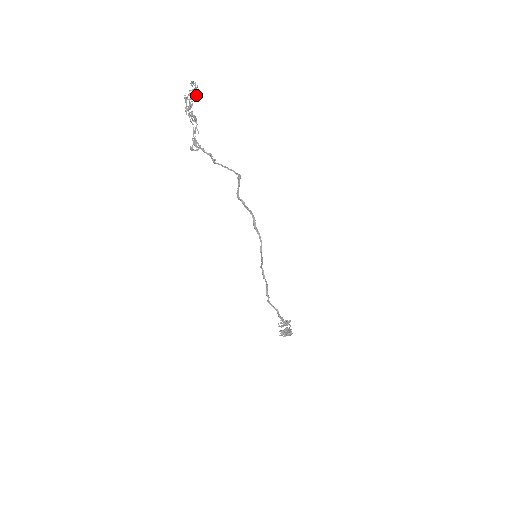
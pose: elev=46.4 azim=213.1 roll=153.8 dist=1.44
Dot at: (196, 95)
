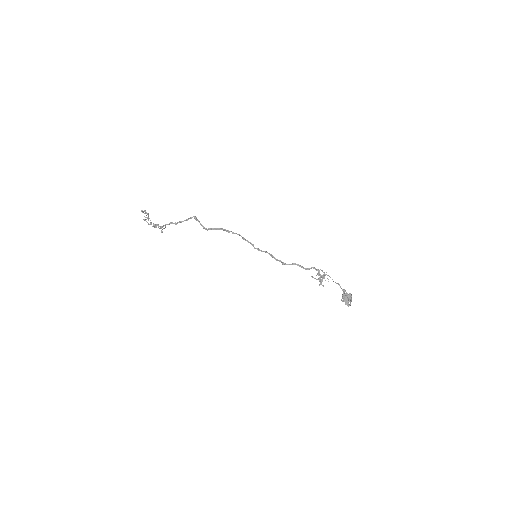
Dot at: (147, 213)
